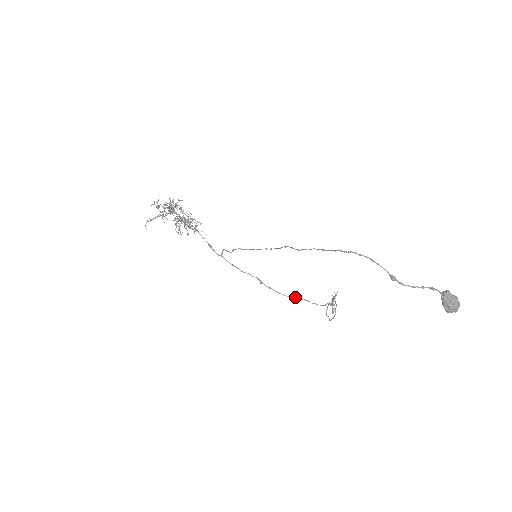
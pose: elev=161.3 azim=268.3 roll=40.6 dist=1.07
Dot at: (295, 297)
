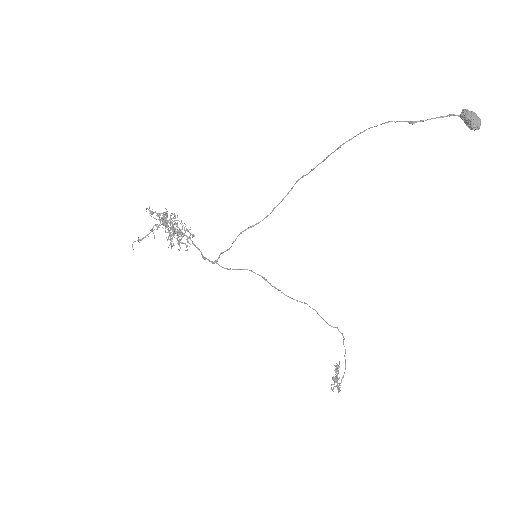
Dot at: occluded
